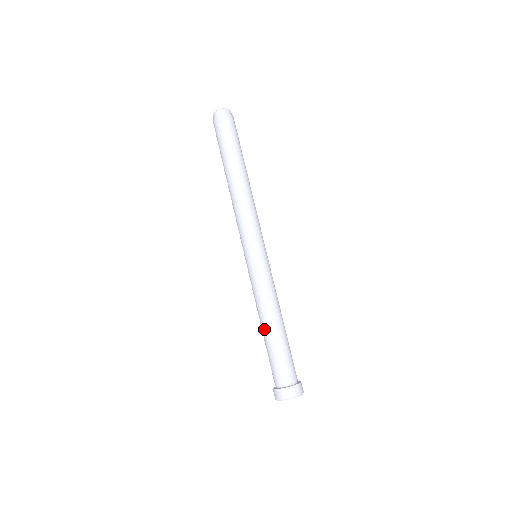
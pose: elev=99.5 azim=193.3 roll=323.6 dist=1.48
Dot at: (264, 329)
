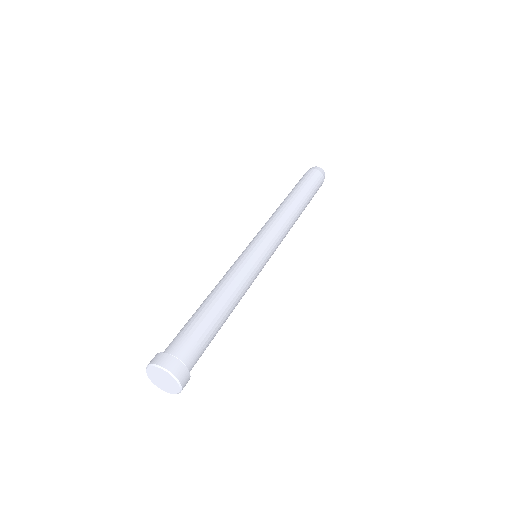
Dot at: (209, 299)
